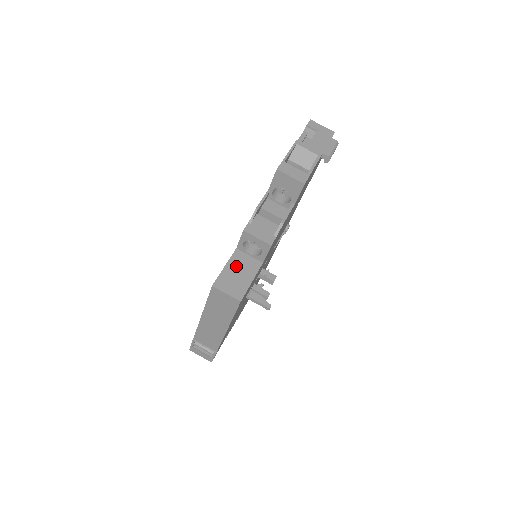
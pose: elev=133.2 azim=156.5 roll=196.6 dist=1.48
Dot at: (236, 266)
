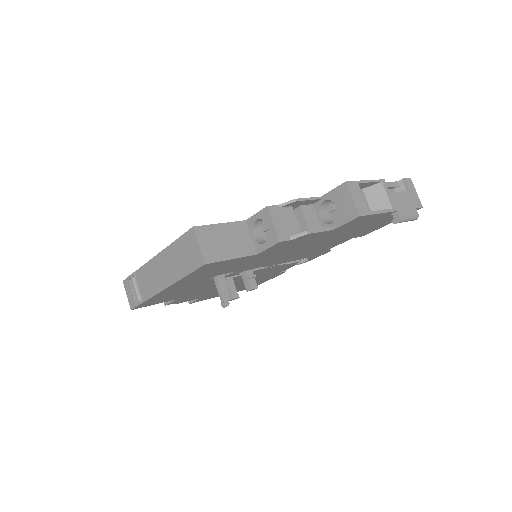
Dot at: (231, 233)
